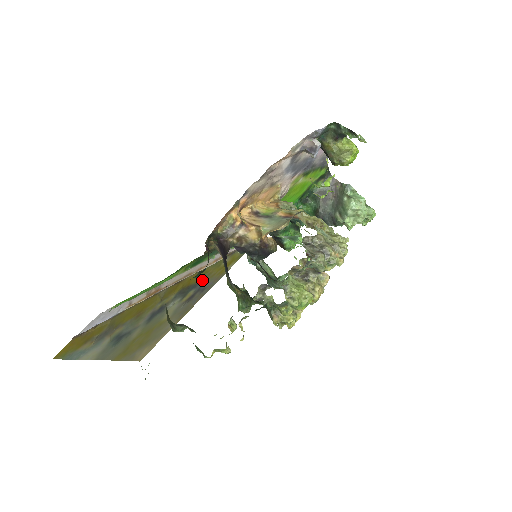
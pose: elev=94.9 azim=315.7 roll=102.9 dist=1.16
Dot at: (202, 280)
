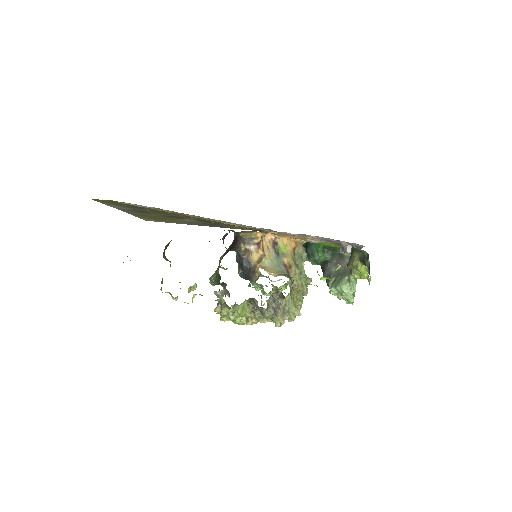
Dot at: (222, 224)
